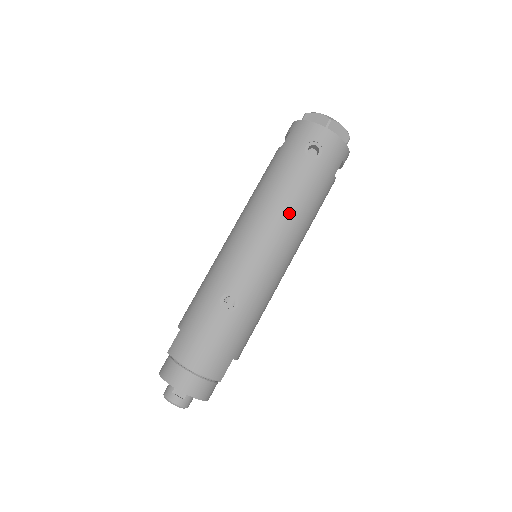
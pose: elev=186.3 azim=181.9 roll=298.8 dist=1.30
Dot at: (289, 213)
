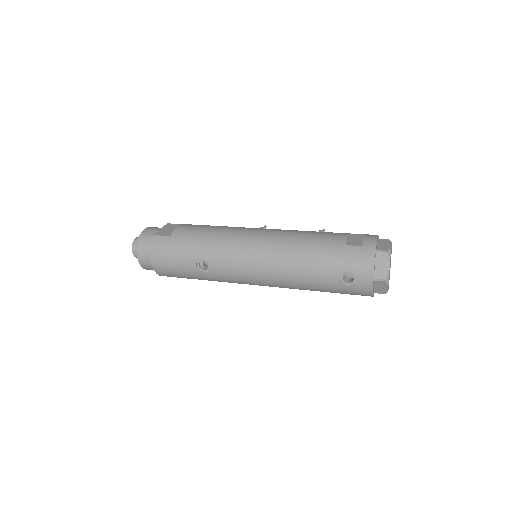
Dot at: (288, 280)
